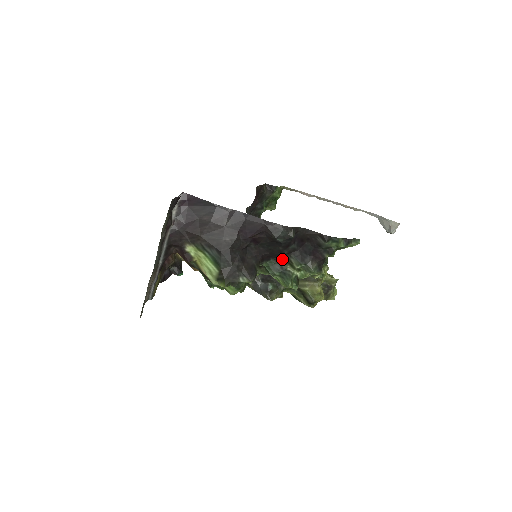
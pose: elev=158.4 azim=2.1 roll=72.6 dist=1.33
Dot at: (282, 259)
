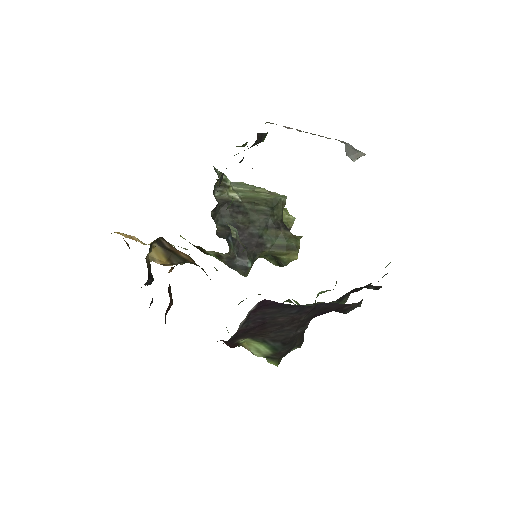
Dot at: occluded
